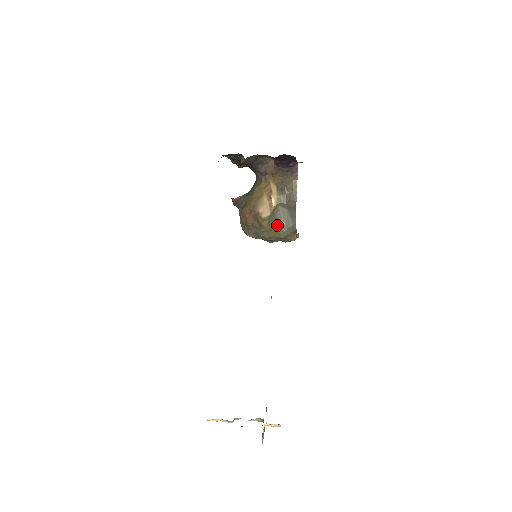
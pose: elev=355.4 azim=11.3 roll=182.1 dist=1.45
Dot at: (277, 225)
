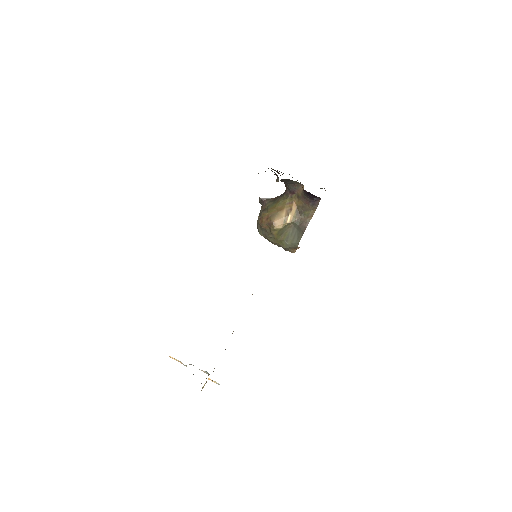
Dot at: (284, 237)
